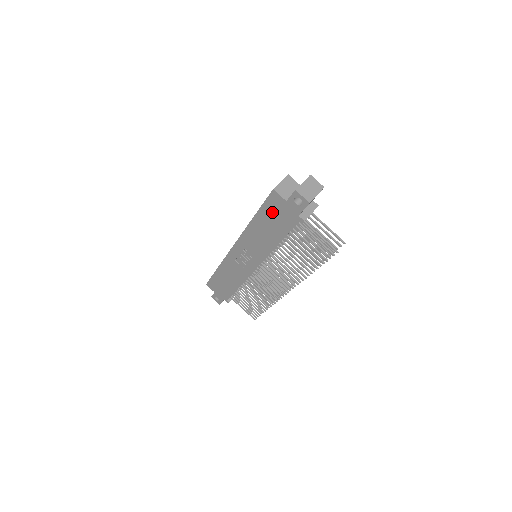
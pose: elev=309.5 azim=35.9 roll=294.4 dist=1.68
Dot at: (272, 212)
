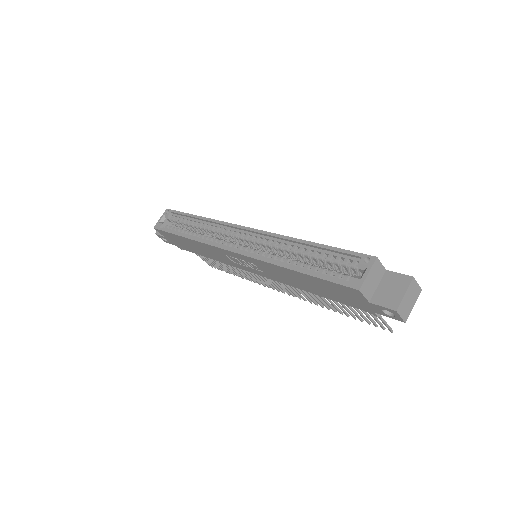
Dot at: (333, 289)
